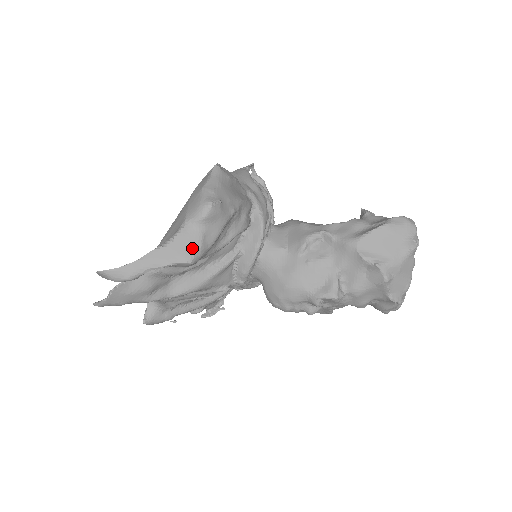
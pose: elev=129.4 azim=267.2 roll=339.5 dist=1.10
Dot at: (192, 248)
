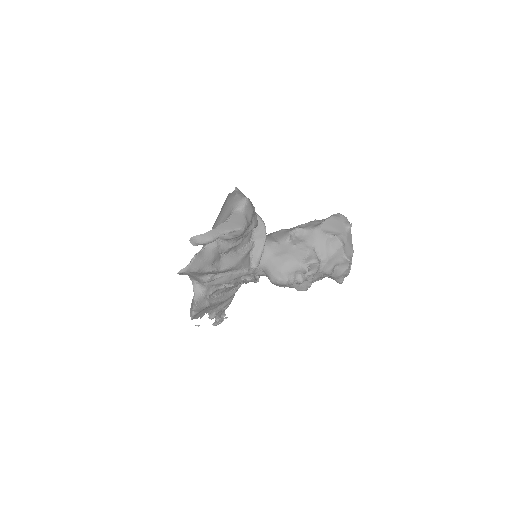
Dot at: (242, 222)
